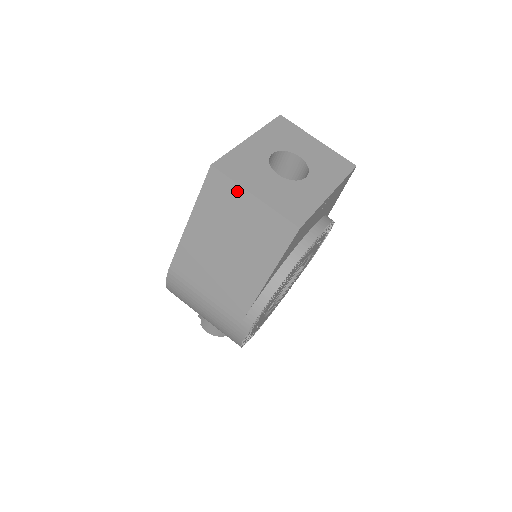
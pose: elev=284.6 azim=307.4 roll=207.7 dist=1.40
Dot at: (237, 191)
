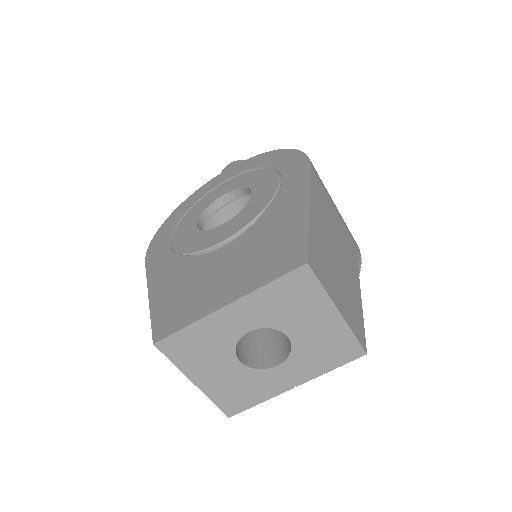
Dot at: occluded
